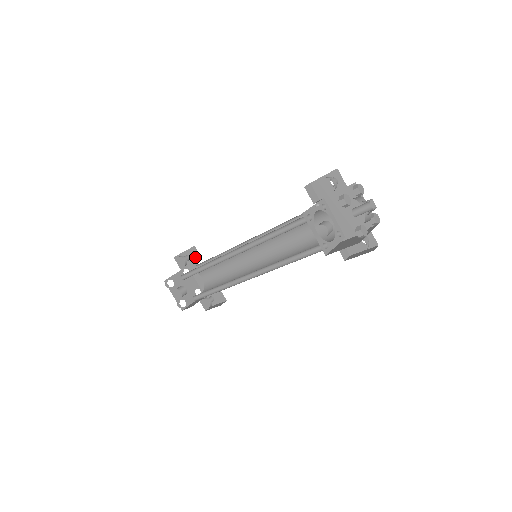
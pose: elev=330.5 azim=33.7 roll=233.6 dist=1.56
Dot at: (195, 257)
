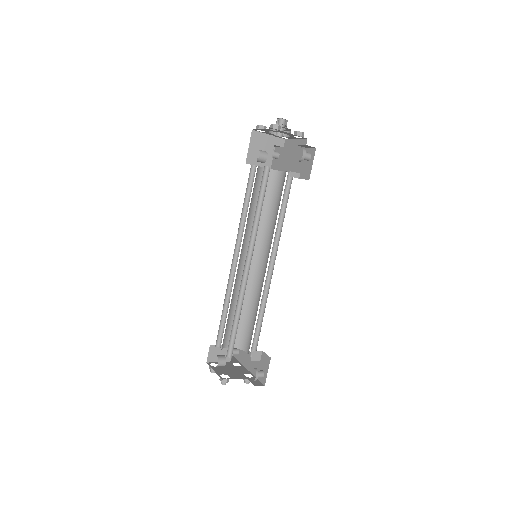
Dot at: occluded
